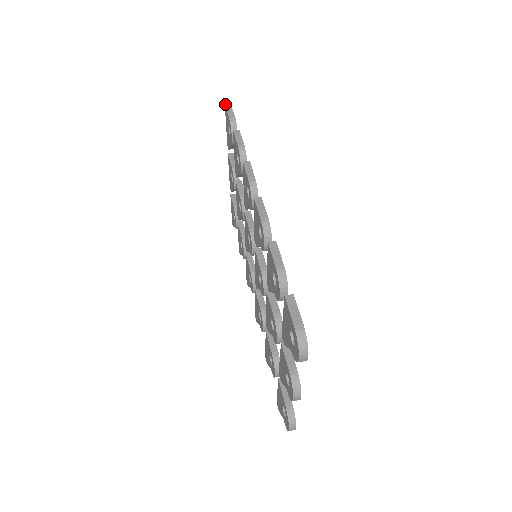
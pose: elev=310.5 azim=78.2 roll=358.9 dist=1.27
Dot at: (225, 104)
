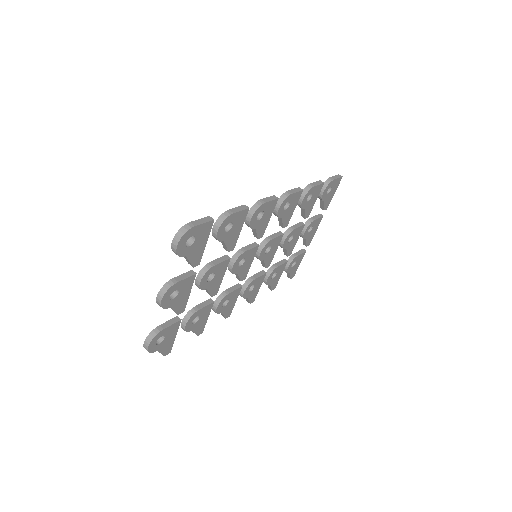
Dot at: occluded
